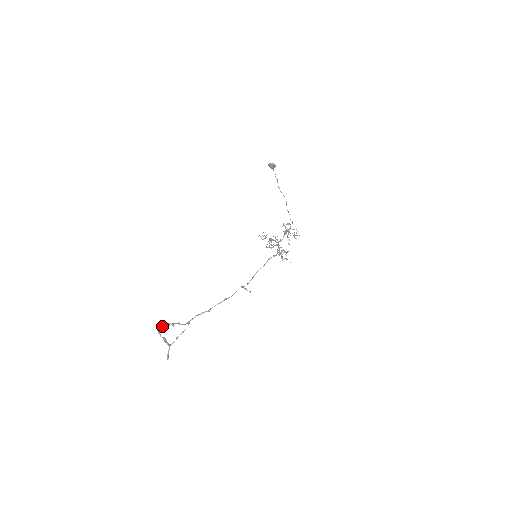
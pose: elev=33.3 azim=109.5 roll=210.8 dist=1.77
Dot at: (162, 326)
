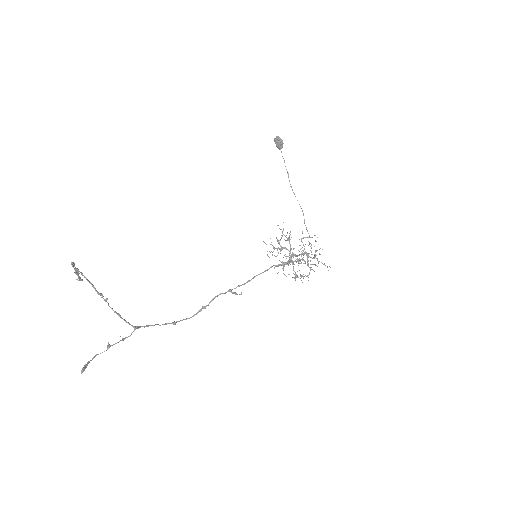
Dot at: (85, 277)
